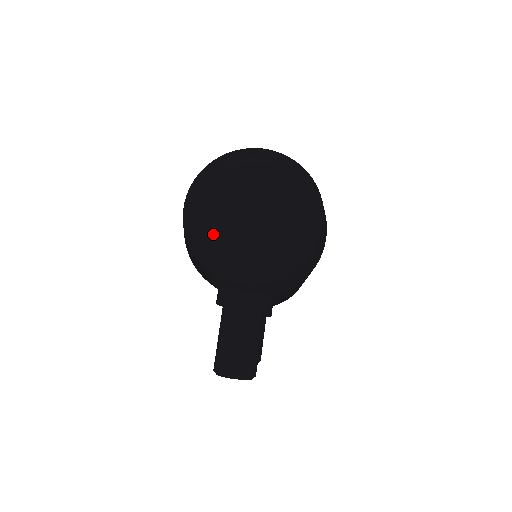
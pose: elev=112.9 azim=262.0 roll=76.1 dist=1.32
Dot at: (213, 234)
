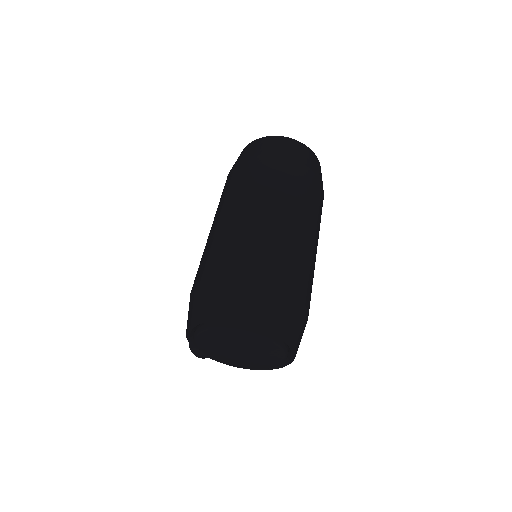
Dot at: (206, 348)
